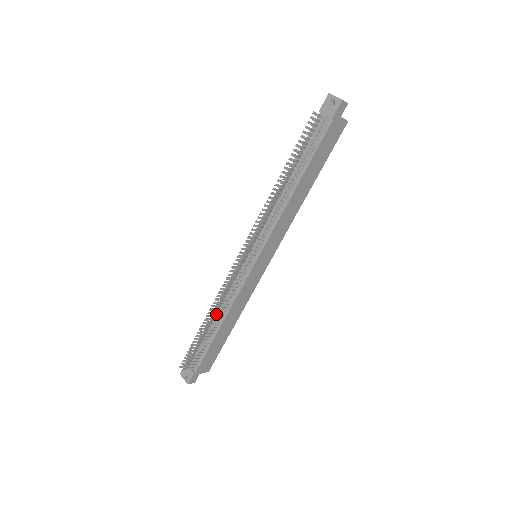
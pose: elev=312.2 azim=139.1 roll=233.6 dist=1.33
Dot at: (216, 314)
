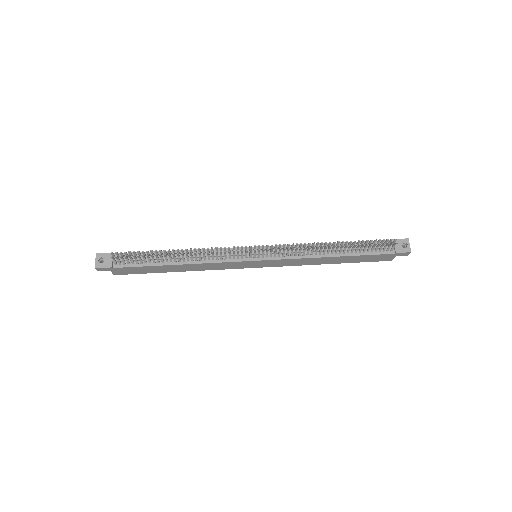
Dot at: occluded
